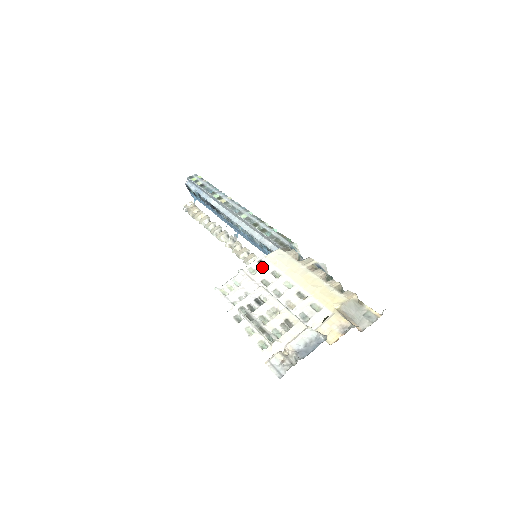
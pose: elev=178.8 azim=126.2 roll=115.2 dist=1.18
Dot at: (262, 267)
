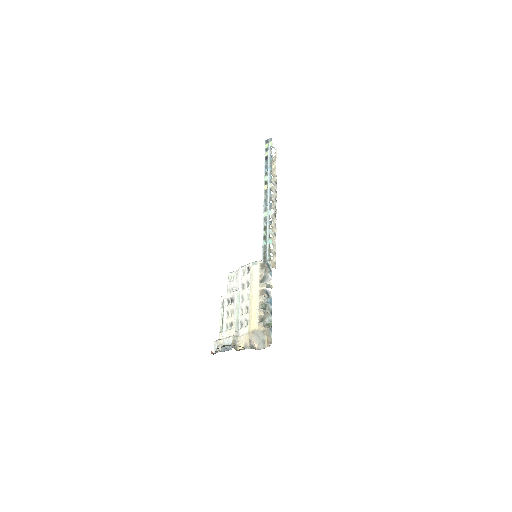
Dot at: (246, 274)
